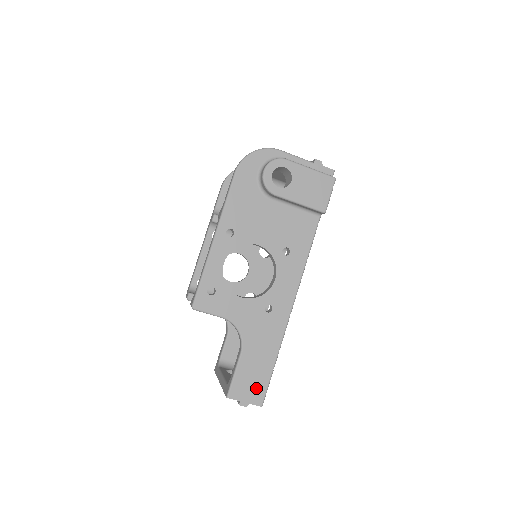
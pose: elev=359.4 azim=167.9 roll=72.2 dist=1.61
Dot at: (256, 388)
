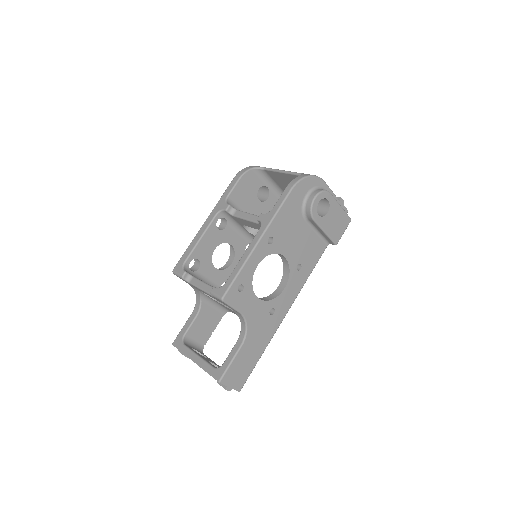
Dot at: (241, 376)
